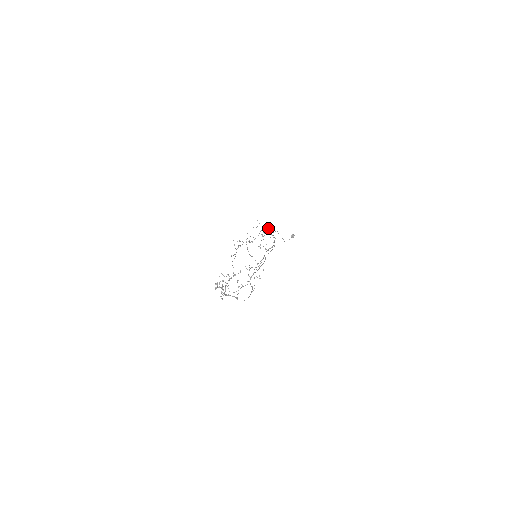
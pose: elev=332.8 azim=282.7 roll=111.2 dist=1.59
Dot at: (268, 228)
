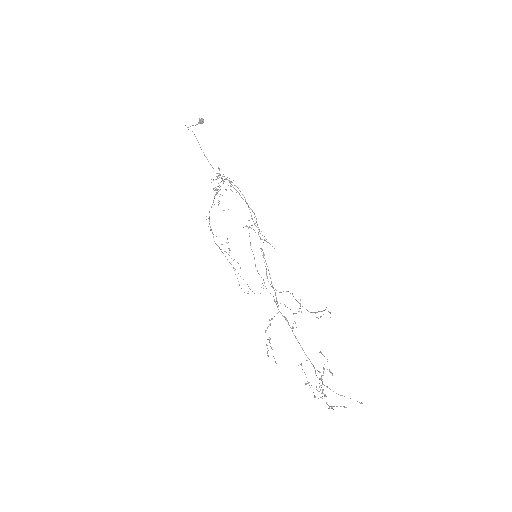
Dot at: (219, 169)
